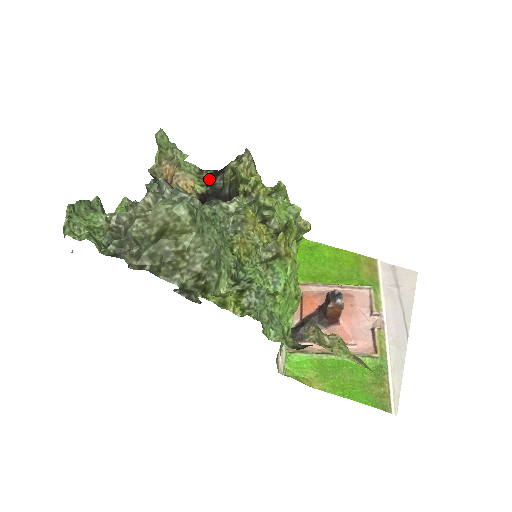
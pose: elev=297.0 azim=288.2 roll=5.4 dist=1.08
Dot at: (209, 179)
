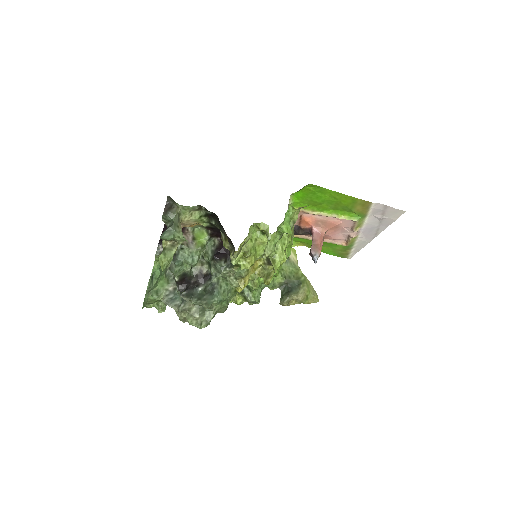
Dot at: (209, 216)
